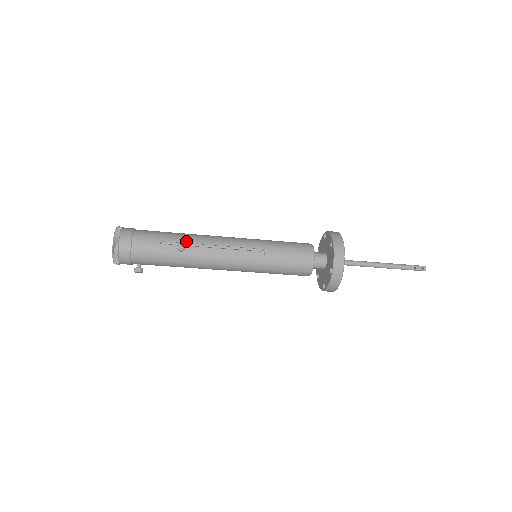
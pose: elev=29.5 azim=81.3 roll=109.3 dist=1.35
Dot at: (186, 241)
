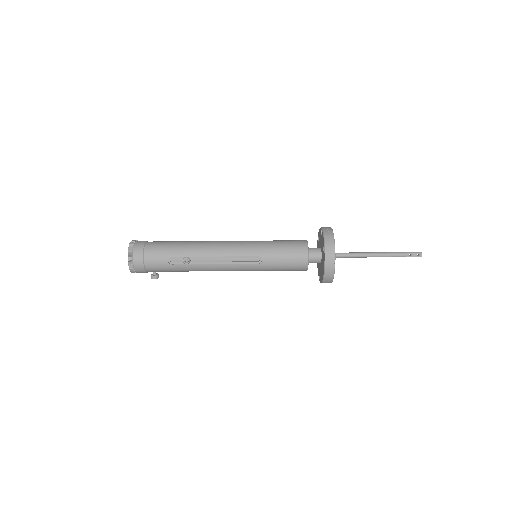
Dot at: (190, 255)
